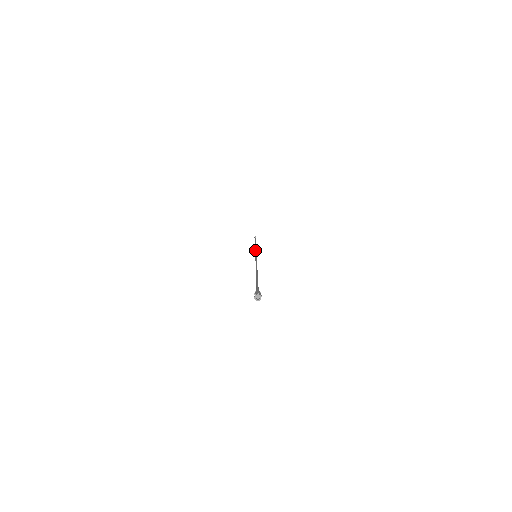
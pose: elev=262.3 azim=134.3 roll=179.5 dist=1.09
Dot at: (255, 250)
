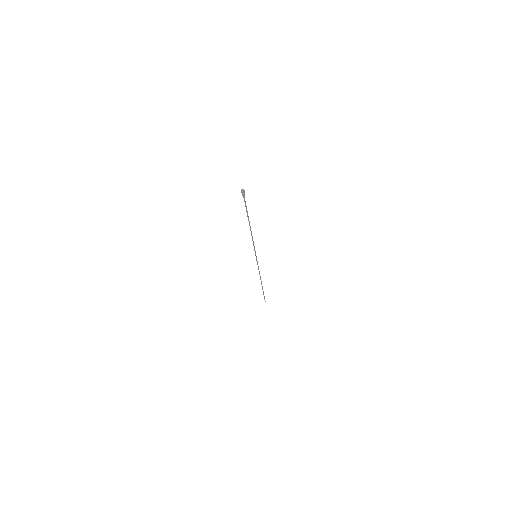
Dot at: occluded
